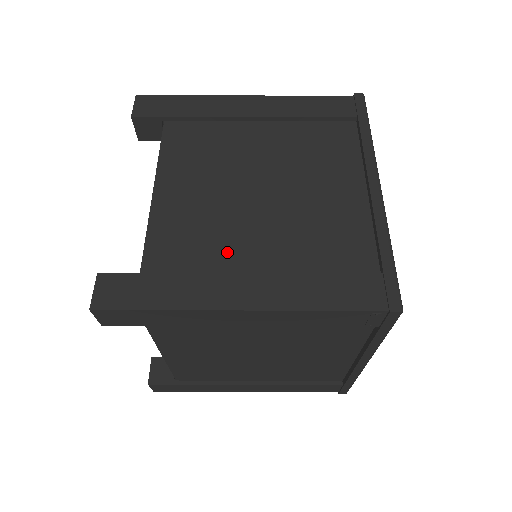
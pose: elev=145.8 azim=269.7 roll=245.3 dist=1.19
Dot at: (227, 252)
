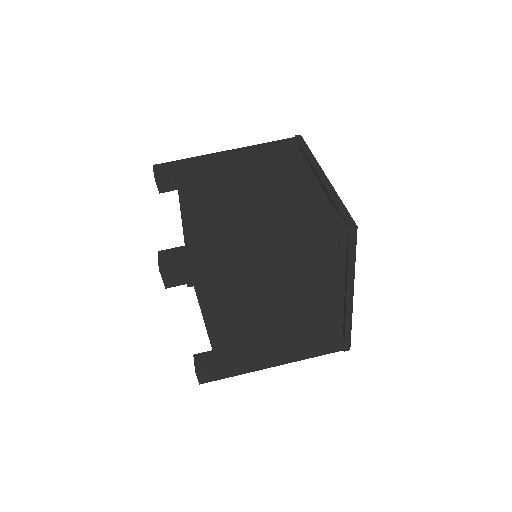
Dot at: (238, 226)
